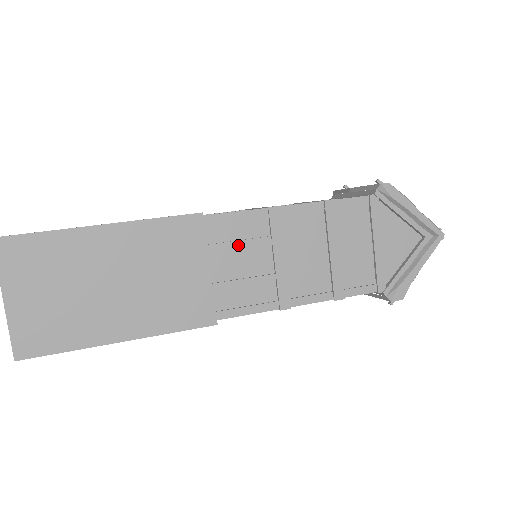
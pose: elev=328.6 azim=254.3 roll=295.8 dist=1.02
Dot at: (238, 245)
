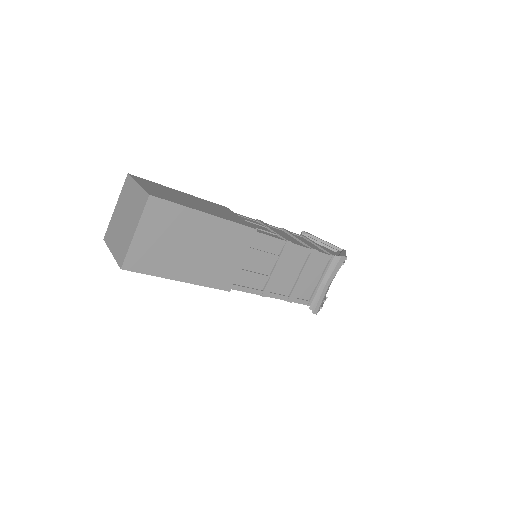
Dot at: (250, 221)
